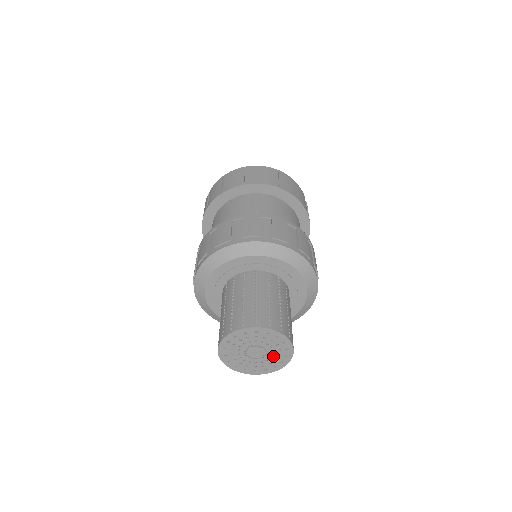
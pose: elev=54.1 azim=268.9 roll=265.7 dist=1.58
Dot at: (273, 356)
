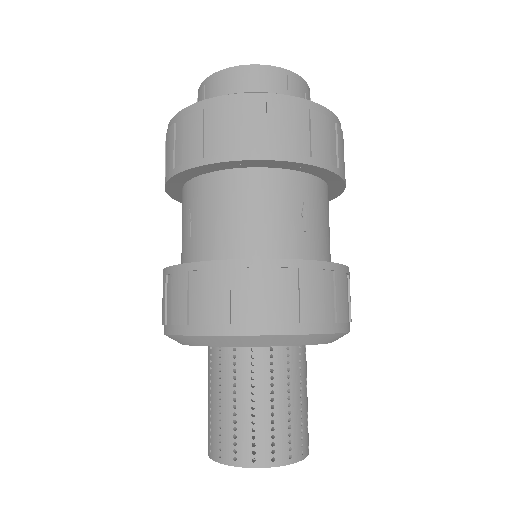
Dot at: occluded
